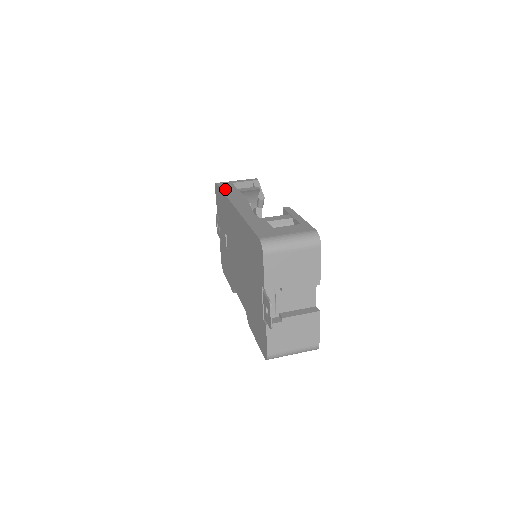
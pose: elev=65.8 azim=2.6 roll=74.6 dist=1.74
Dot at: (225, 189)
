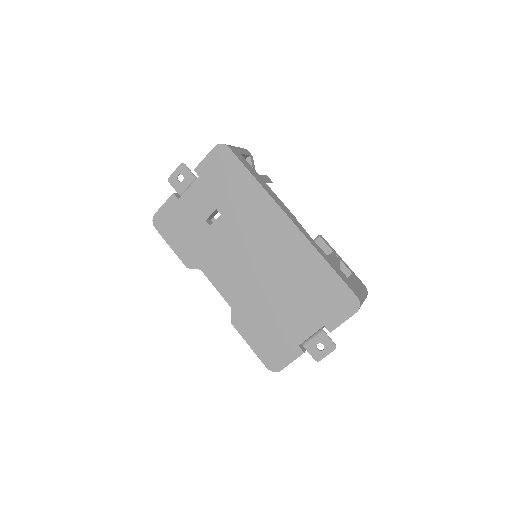
Dot at: (251, 171)
